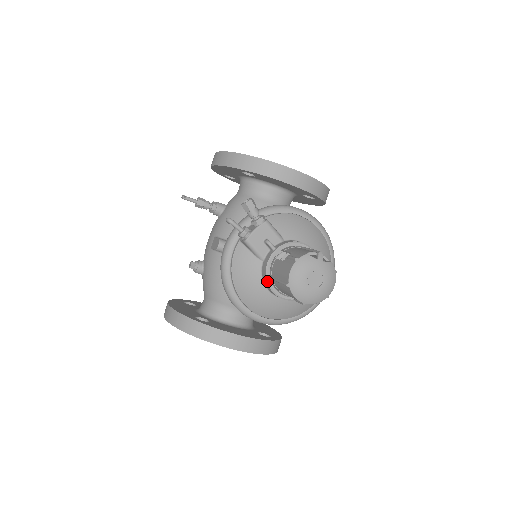
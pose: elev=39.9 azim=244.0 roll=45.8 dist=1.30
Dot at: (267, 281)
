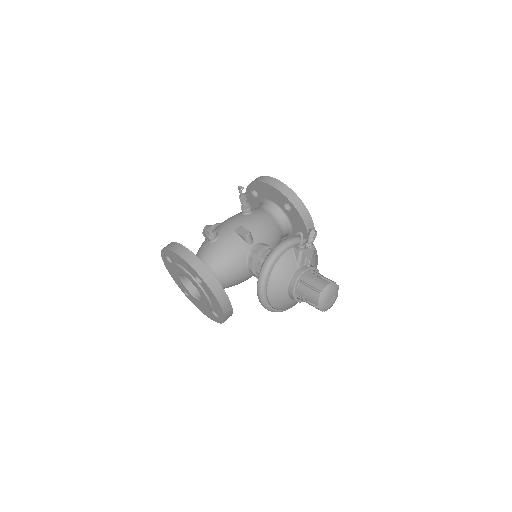
Dot at: (297, 281)
